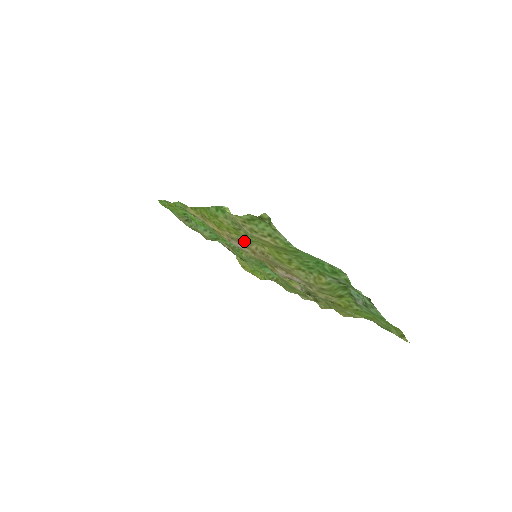
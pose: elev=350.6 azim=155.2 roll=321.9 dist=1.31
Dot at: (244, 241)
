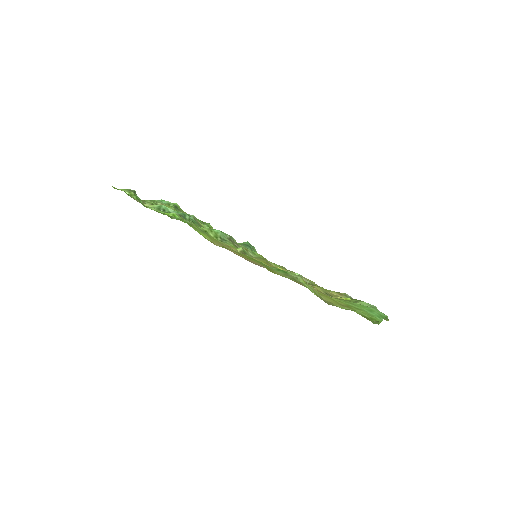
Dot at: occluded
